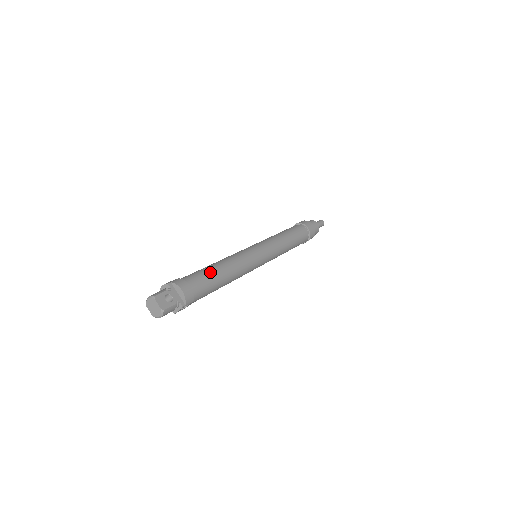
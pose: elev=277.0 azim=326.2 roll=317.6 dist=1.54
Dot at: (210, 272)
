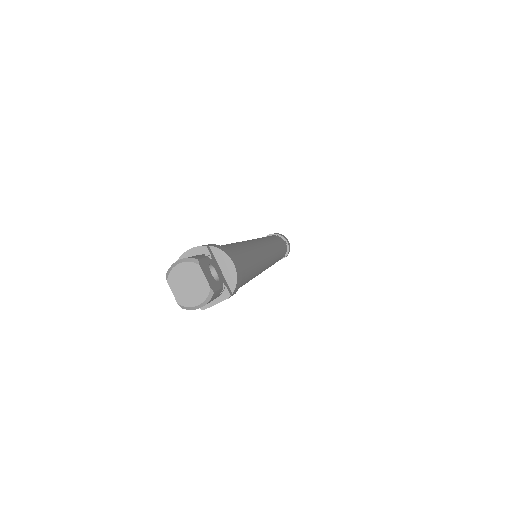
Dot at: (245, 251)
